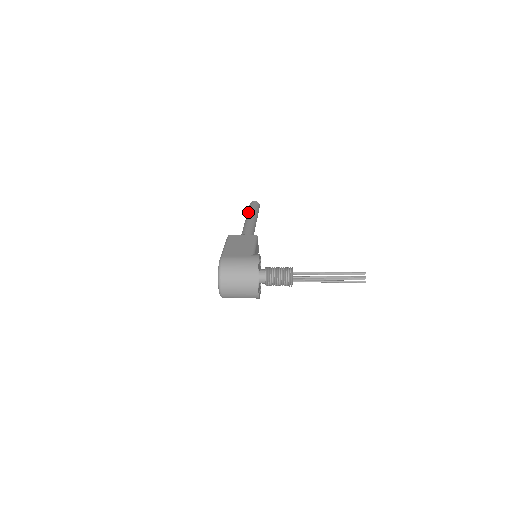
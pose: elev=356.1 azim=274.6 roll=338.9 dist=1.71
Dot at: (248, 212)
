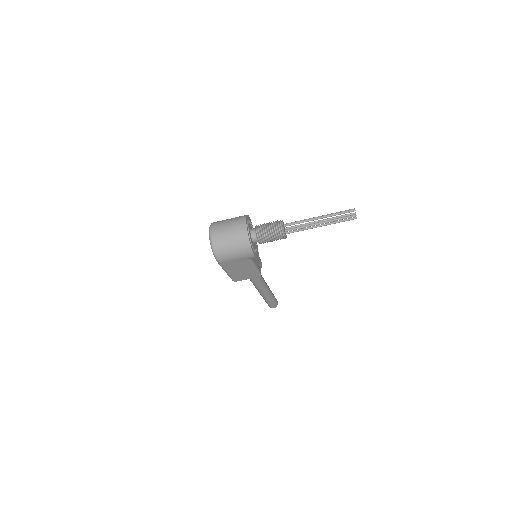
Dot at: occluded
